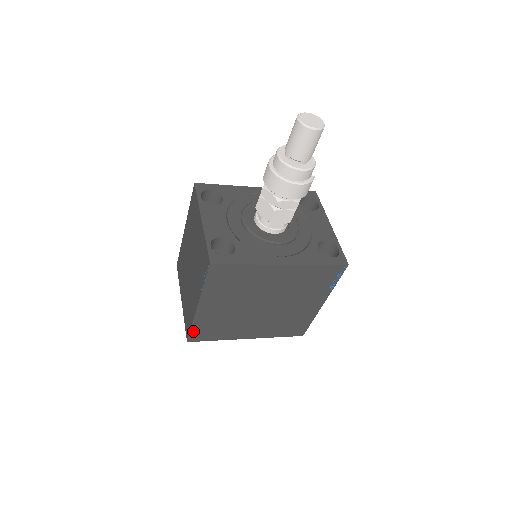
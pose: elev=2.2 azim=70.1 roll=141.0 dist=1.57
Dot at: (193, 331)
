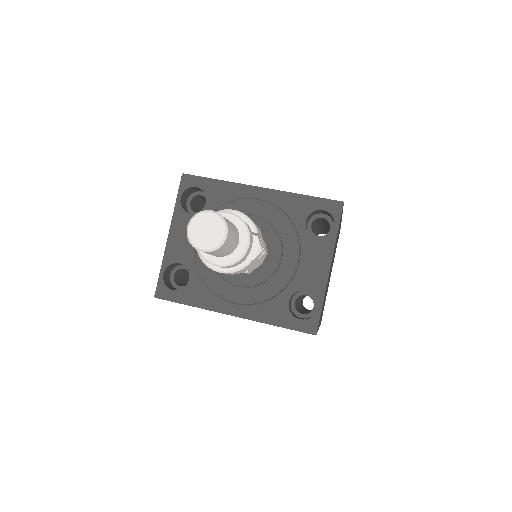
Dot at: occluded
